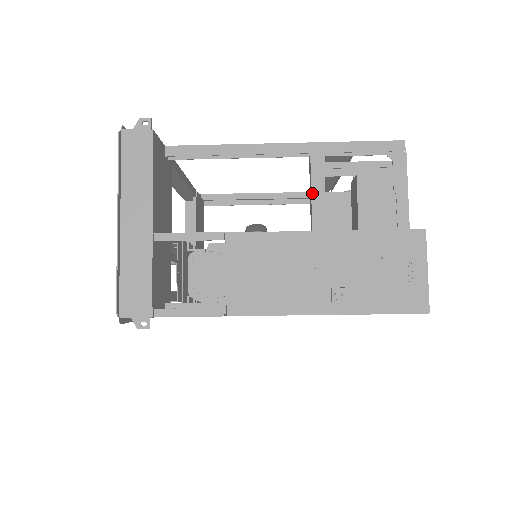
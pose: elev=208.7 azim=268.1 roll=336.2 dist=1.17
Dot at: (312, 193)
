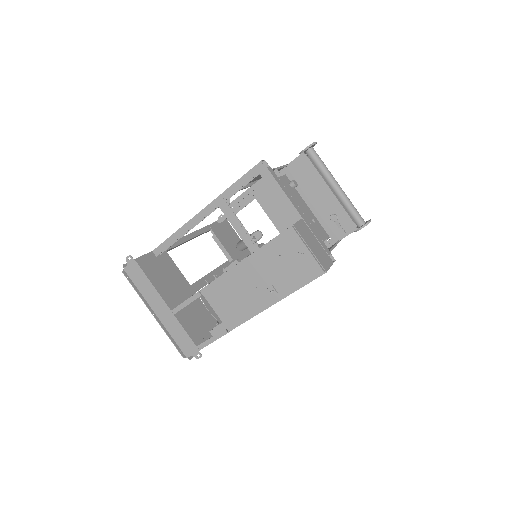
Dot at: (235, 229)
